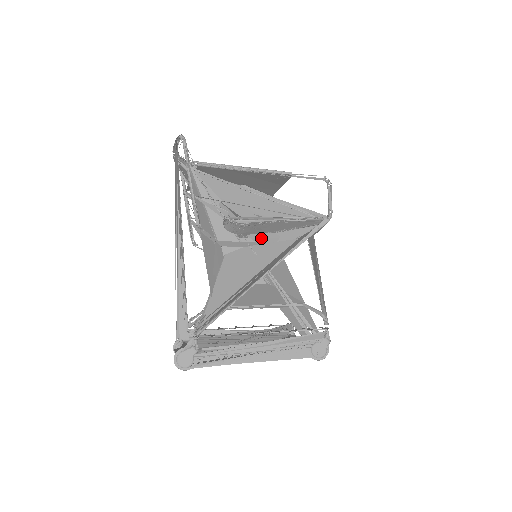
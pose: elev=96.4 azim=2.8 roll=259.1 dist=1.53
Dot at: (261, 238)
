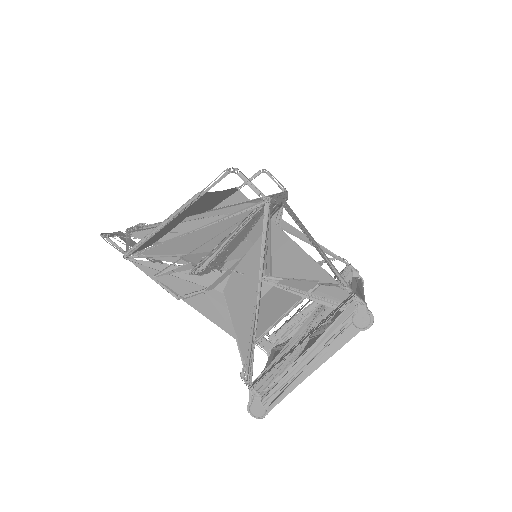
Dot at: (237, 253)
